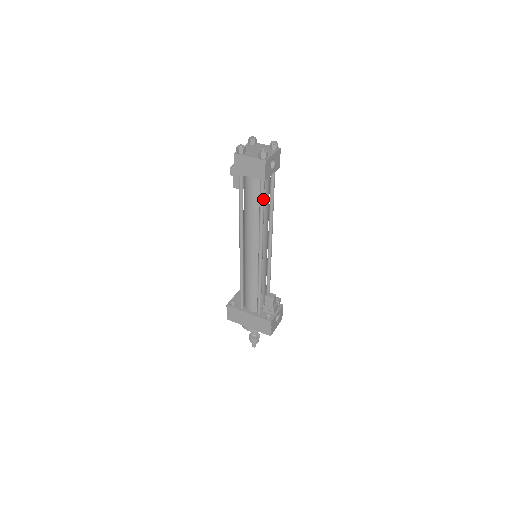
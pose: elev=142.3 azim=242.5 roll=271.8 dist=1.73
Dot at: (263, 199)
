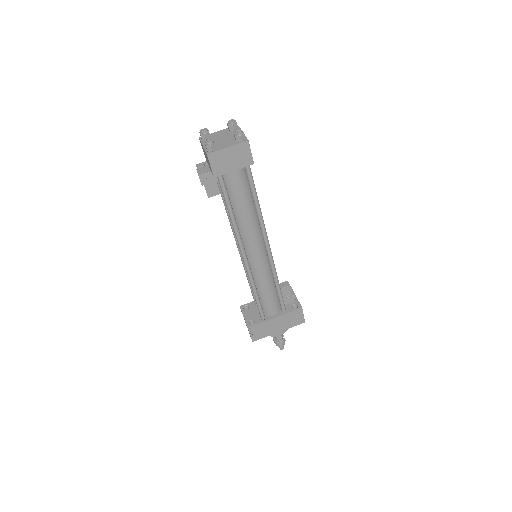
Dot at: (254, 187)
